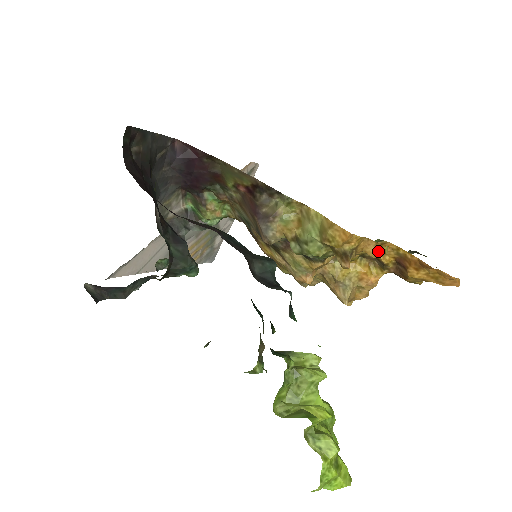
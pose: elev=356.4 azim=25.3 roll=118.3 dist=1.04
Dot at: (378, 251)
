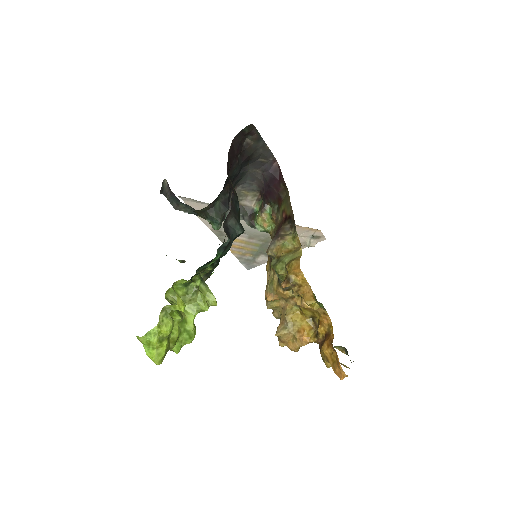
Dot at: (309, 300)
